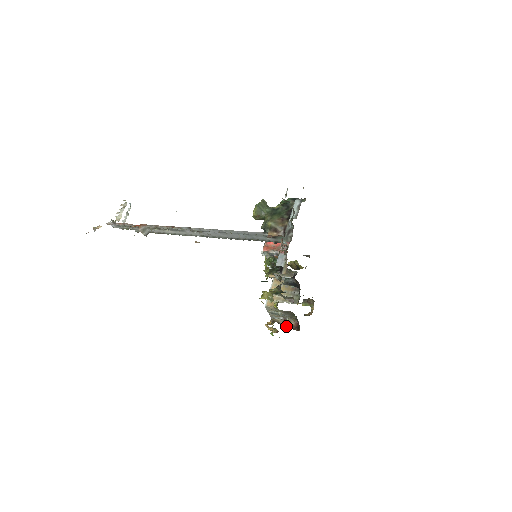
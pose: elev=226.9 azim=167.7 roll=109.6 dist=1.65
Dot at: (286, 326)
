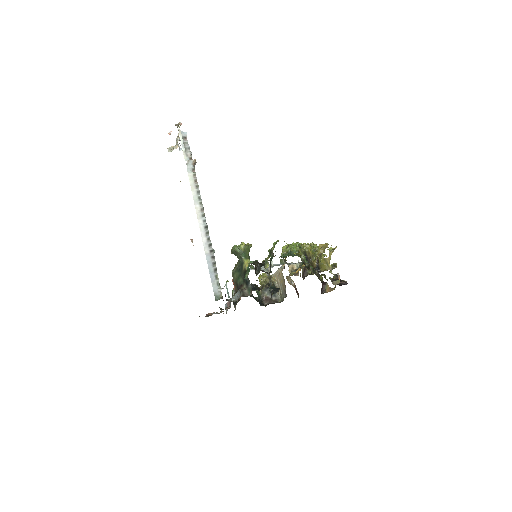
Dot at: (295, 288)
